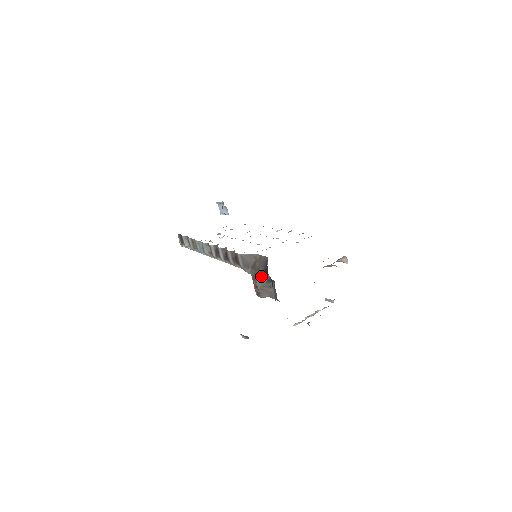
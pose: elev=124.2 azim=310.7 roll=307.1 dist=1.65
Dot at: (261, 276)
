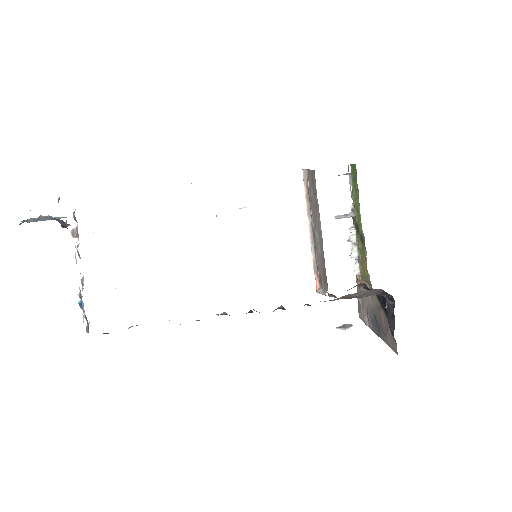
Dot at: occluded
